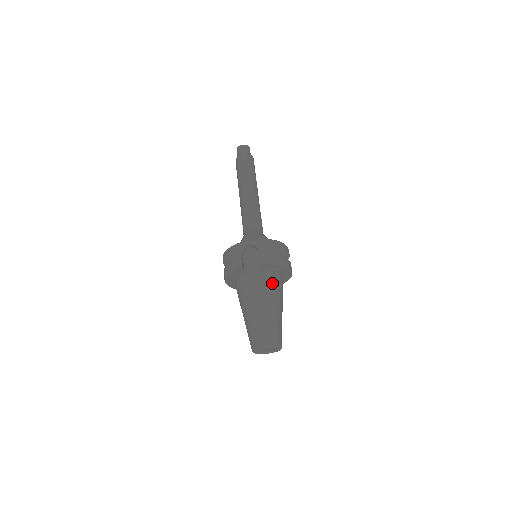
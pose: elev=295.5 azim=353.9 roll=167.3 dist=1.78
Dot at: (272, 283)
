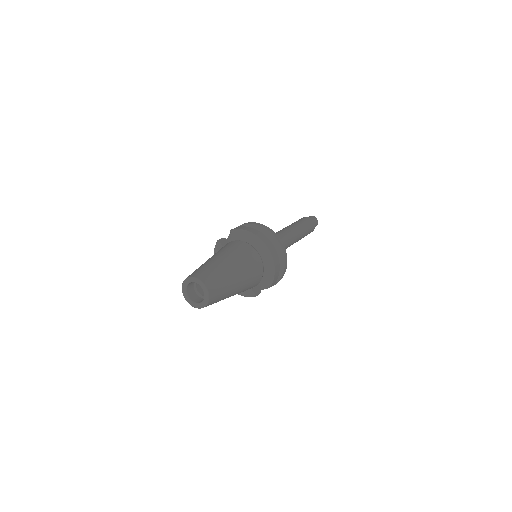
Dot at: (235, 246)
